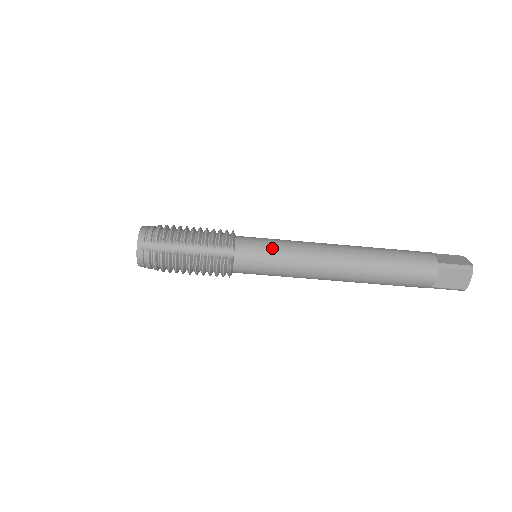
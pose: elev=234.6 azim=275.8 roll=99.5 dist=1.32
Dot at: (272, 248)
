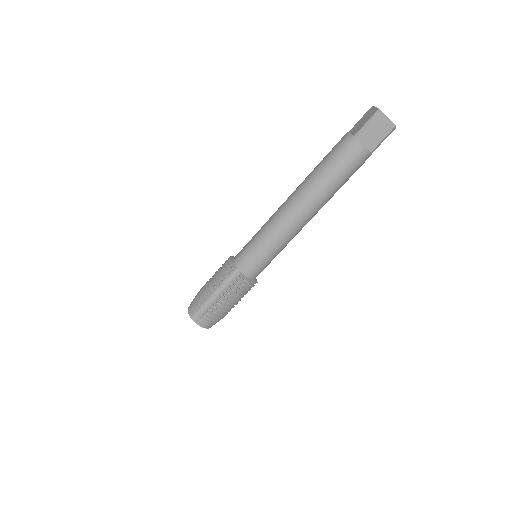
Dot at: (254, 245)
